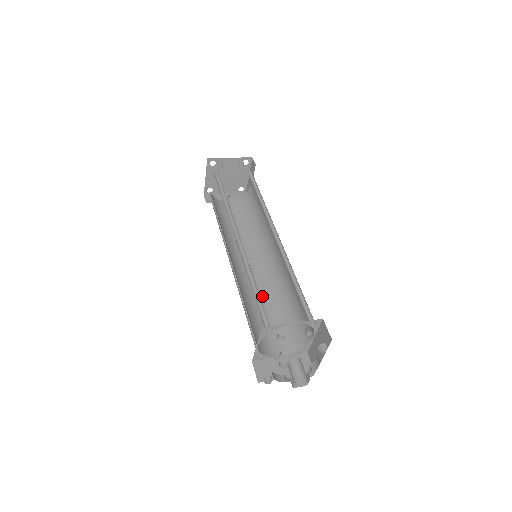
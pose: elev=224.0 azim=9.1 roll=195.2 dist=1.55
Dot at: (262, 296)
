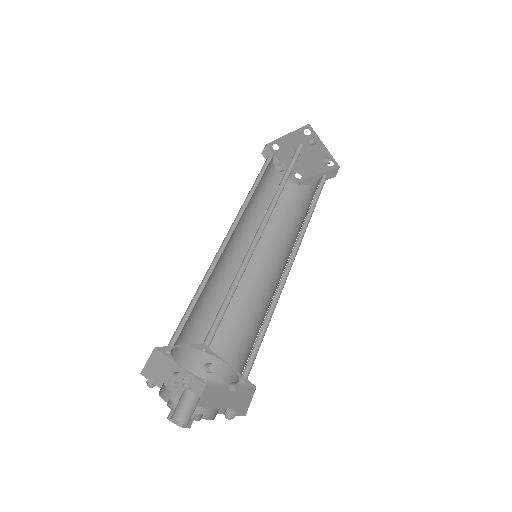
Dot at: (222, 292)
